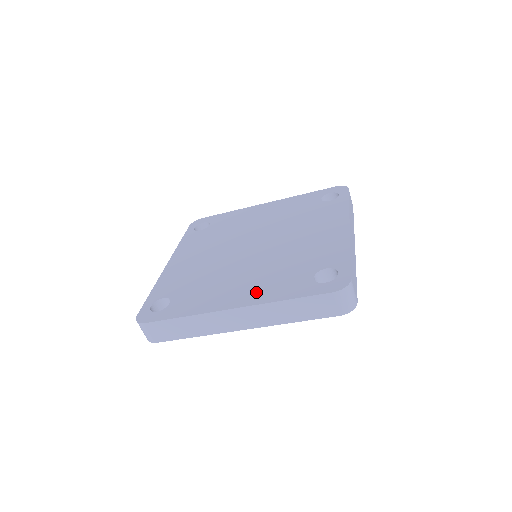
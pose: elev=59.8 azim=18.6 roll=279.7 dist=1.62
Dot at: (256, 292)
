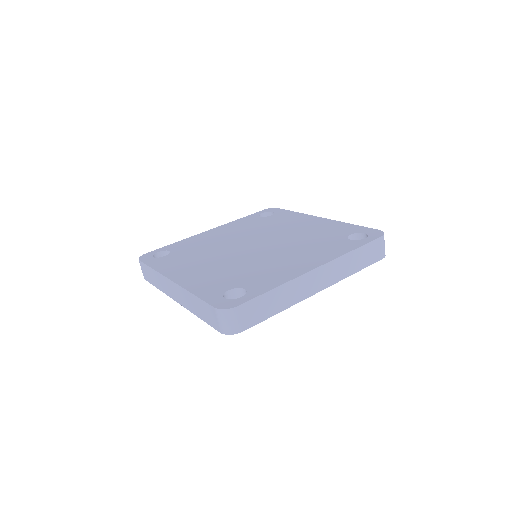
Dot at: (195, 278)
